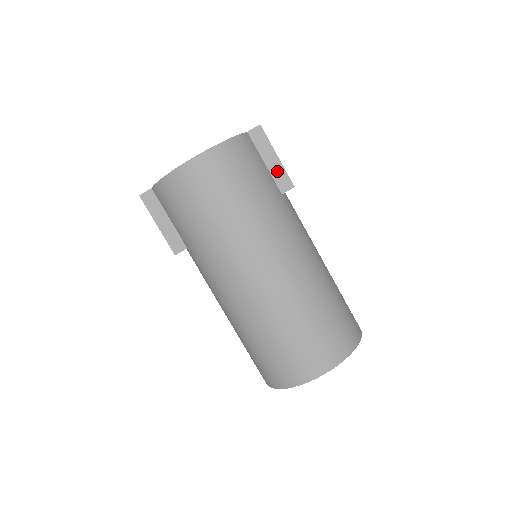
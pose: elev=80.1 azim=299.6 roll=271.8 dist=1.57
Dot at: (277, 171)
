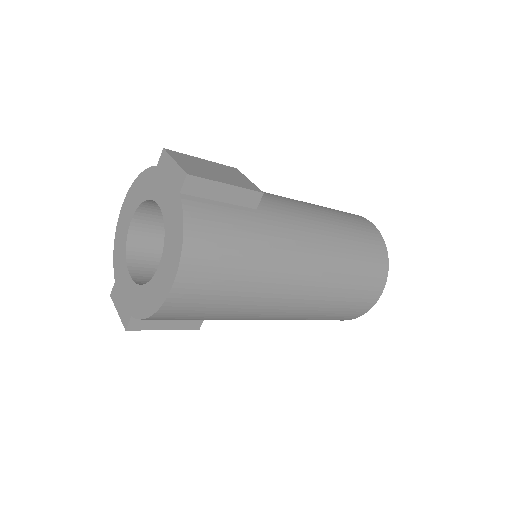
Dot at: (237, 196)
